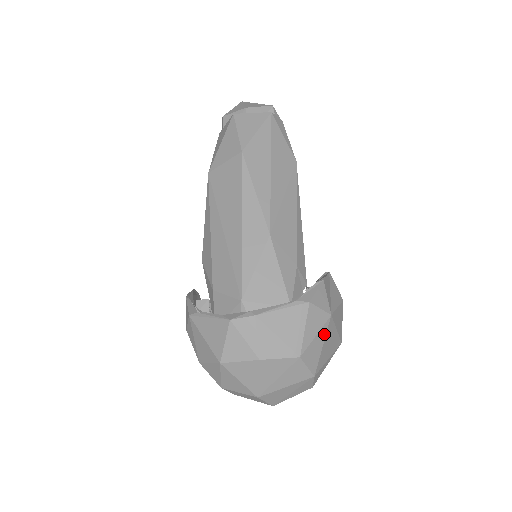
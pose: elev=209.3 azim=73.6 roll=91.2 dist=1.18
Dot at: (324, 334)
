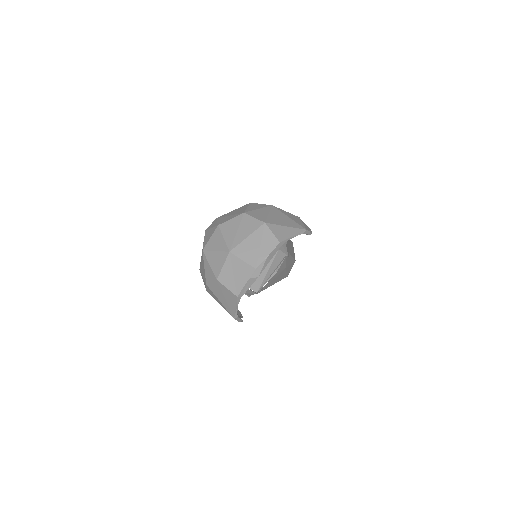
Dot at: (268, 210)
